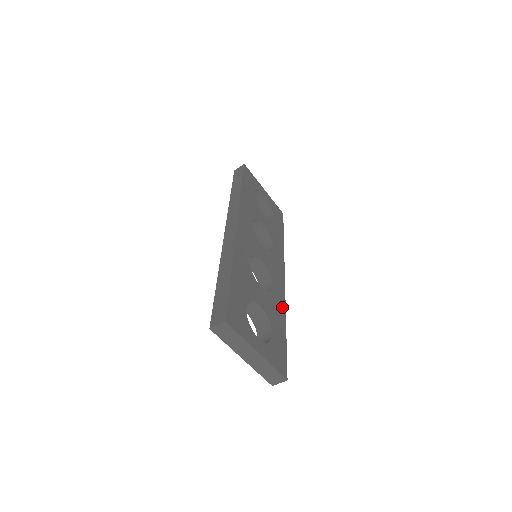
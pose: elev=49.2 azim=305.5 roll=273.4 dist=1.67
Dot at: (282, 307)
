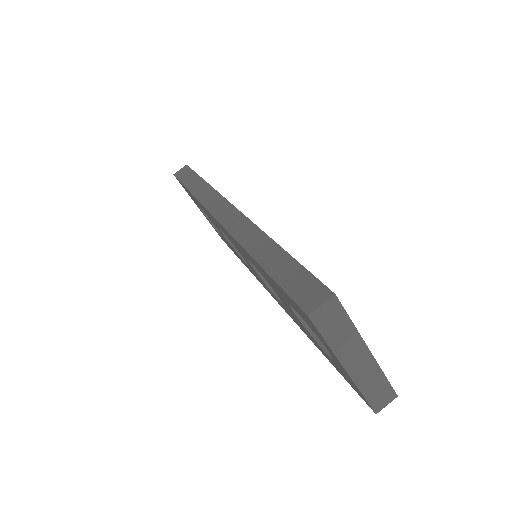
Dot at: occluded
